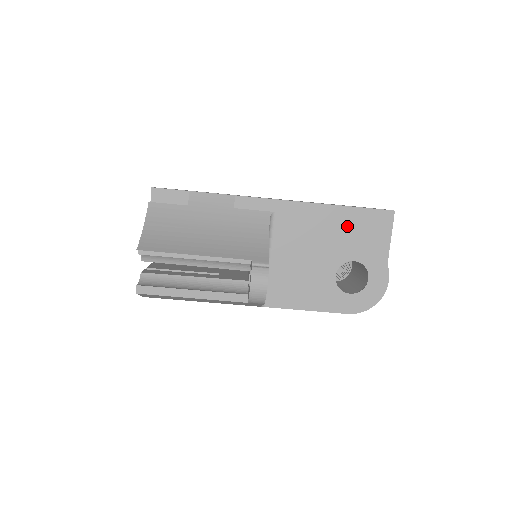
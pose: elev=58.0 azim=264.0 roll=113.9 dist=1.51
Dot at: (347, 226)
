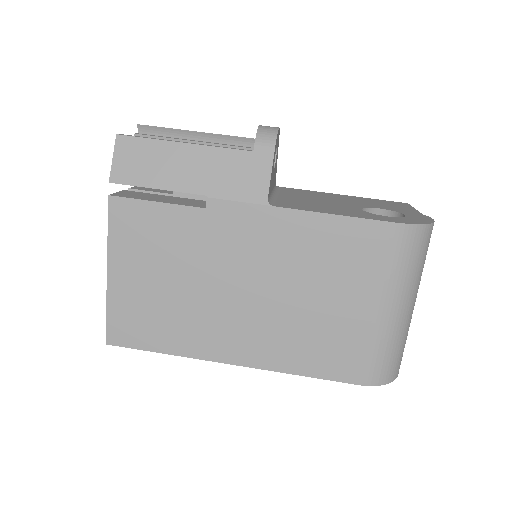
Dot at: (361, 200)
